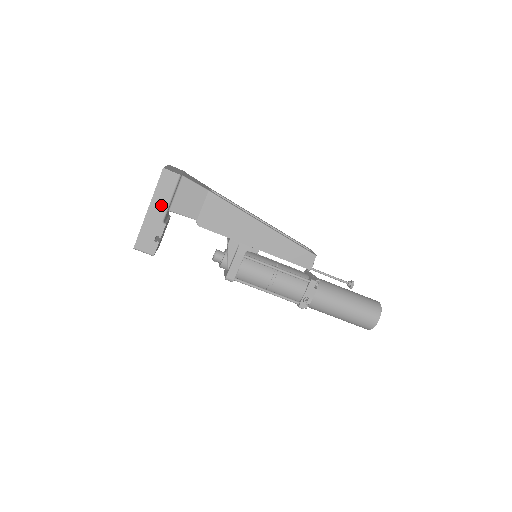
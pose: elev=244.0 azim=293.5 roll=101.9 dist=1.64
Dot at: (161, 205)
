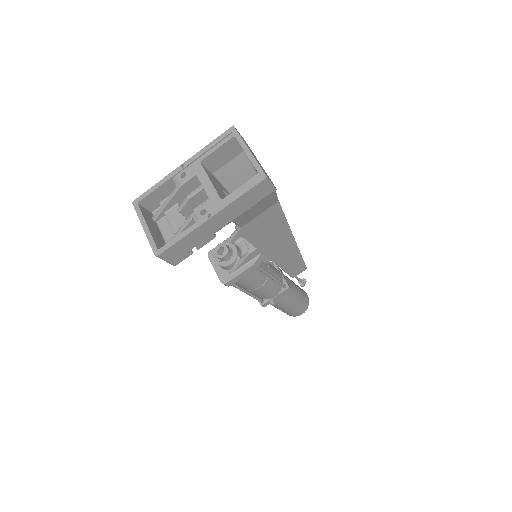
Dot at: (228, 216)
